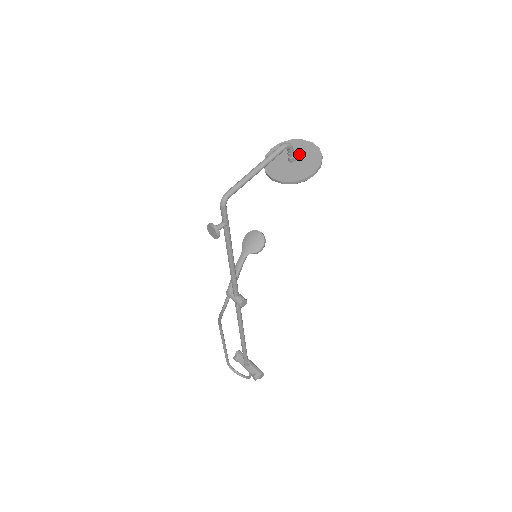
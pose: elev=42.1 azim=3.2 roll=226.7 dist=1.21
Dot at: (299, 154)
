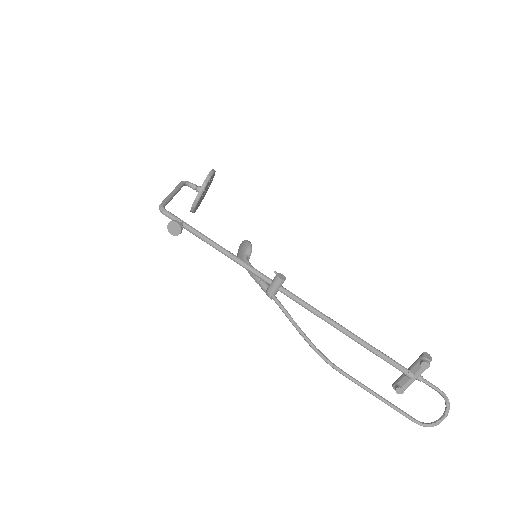
Dot at: occluded
